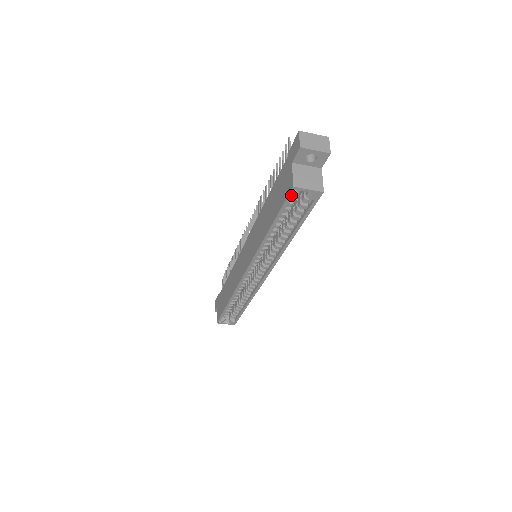
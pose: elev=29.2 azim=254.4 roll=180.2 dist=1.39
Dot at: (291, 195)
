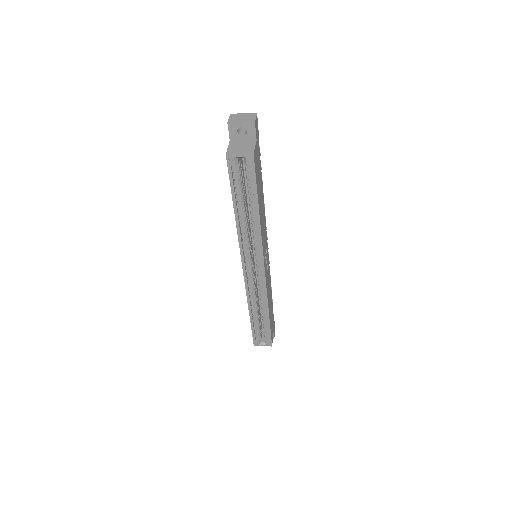
Dot at: (229, 164)
